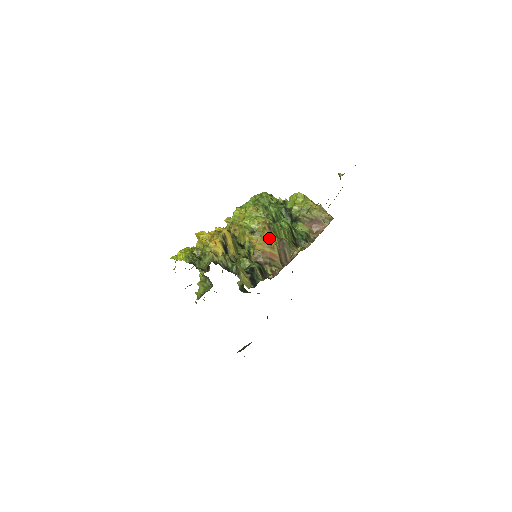
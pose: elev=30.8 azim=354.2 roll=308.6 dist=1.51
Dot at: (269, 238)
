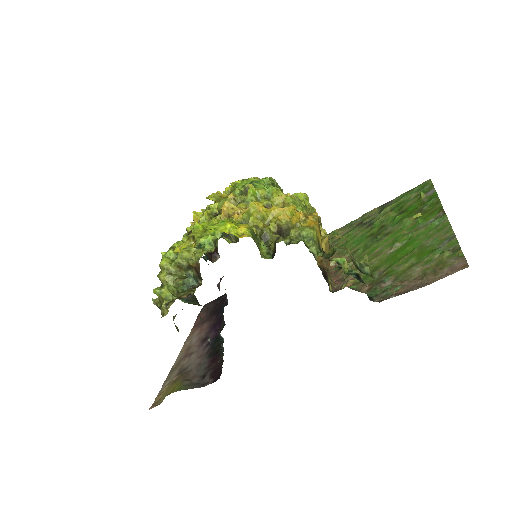
Dot at: occluded
